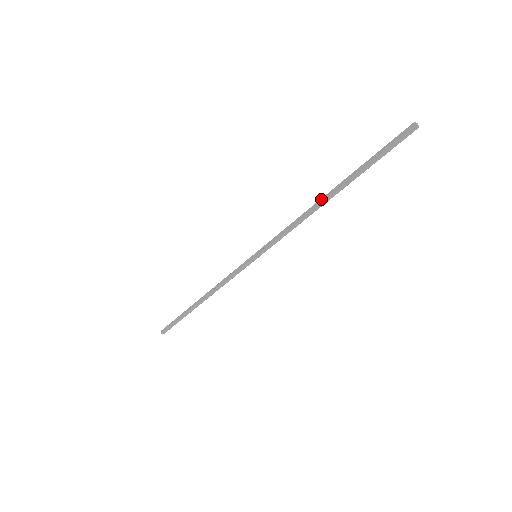
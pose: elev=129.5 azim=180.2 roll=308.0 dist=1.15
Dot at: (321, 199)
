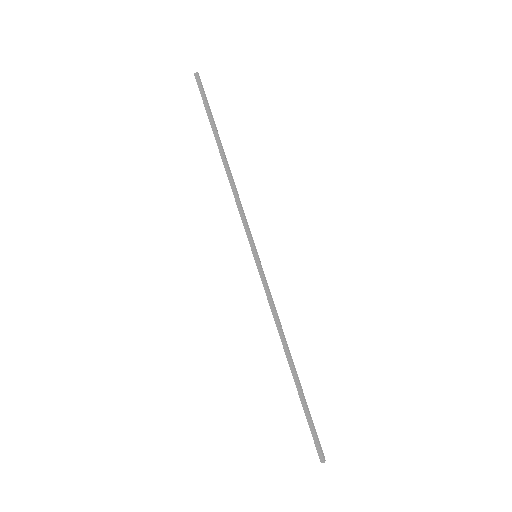
Dot at: (224, 165)
